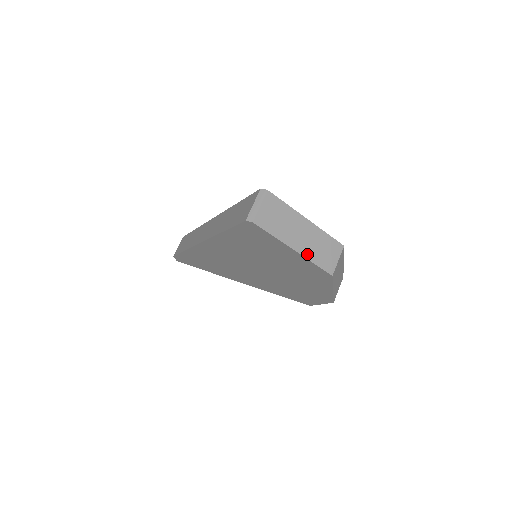
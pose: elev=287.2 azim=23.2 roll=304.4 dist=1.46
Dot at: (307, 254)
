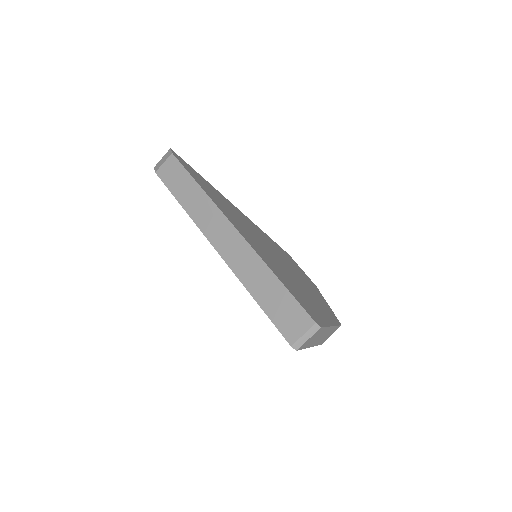
Dot at: (316, 344)
